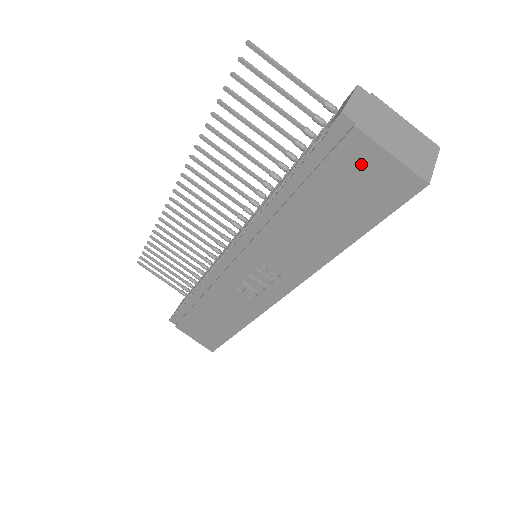
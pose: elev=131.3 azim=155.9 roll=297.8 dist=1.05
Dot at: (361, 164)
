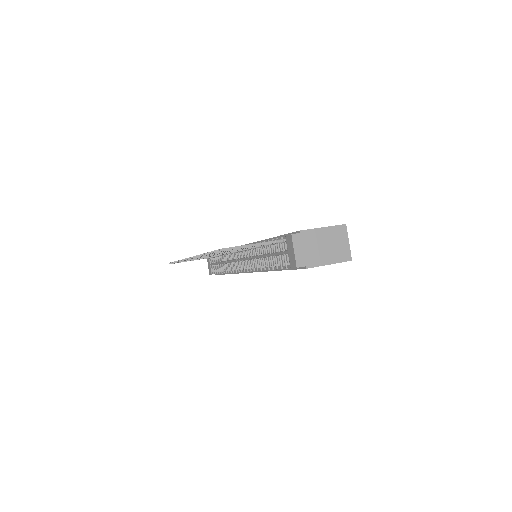
Dot at: occluded
